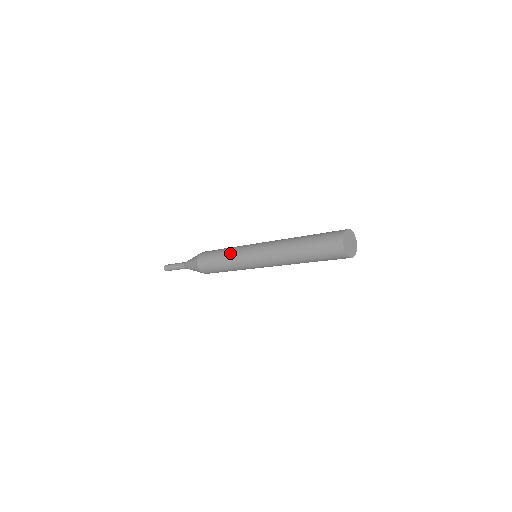
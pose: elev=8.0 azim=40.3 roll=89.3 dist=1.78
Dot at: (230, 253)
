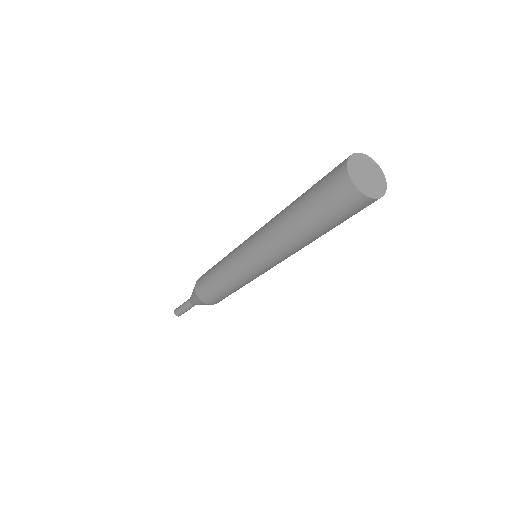
Dot at: (222, 269)
